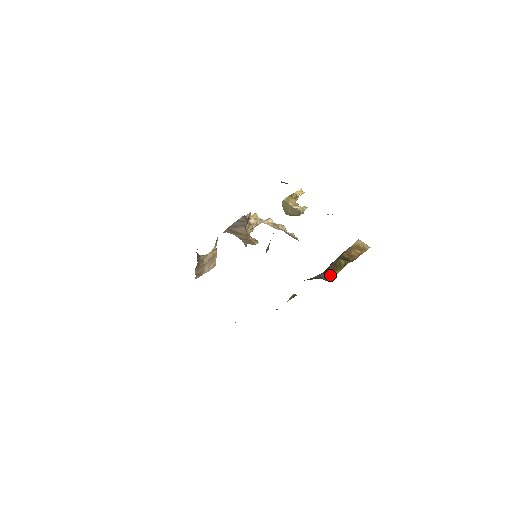
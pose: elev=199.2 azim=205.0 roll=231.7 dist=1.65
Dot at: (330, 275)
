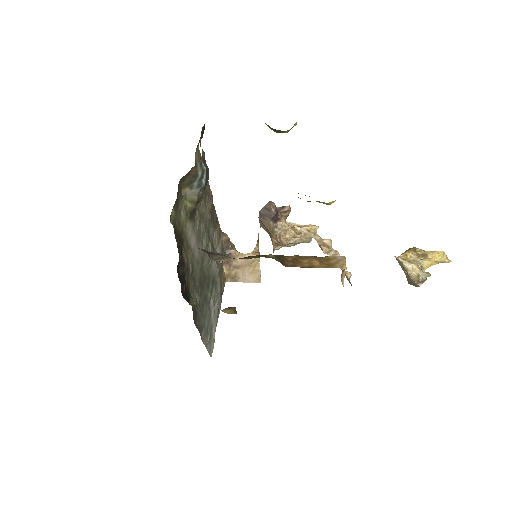
Dot at: (227, 258)
